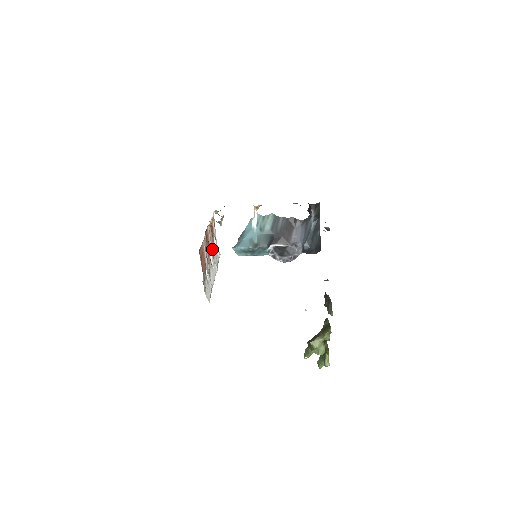
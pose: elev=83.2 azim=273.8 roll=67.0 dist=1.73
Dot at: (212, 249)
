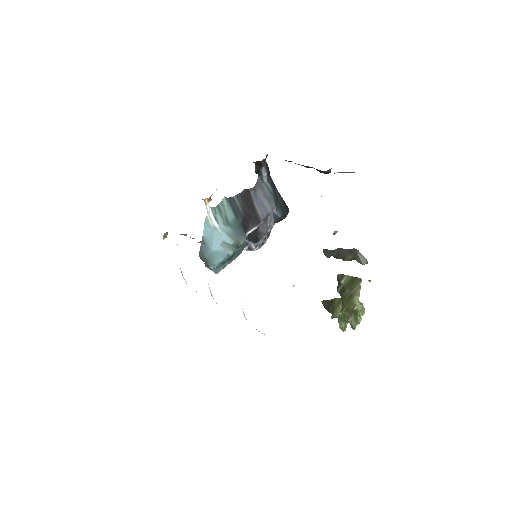
Dot at: occluded
